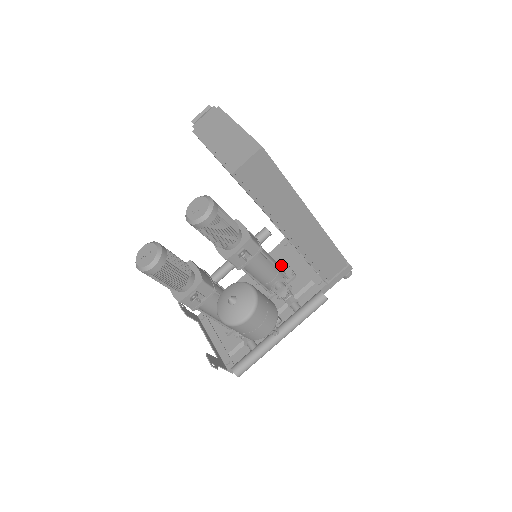
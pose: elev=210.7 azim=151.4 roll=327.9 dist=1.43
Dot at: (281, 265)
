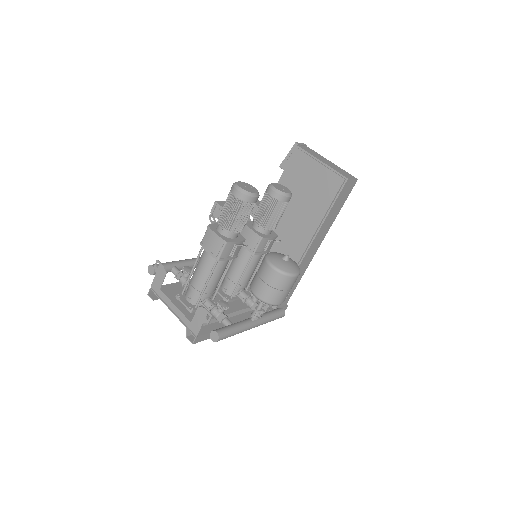
Dot at: occluded
